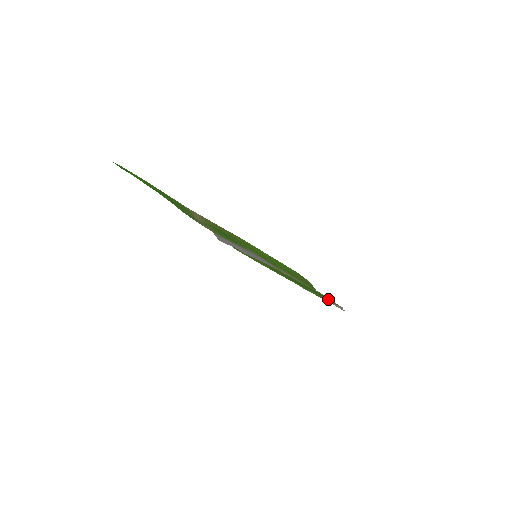
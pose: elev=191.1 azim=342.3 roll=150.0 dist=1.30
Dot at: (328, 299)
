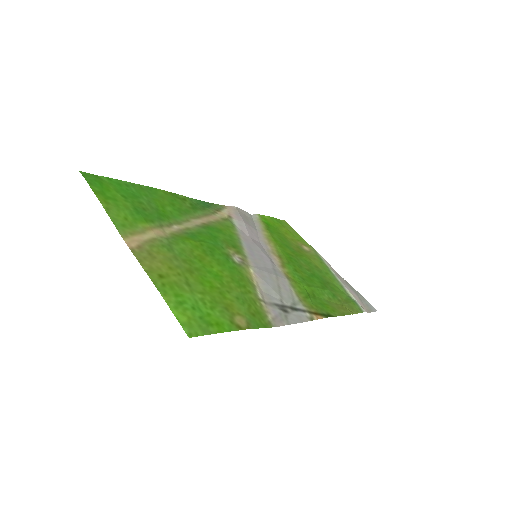
Dot at: (337, 308)
